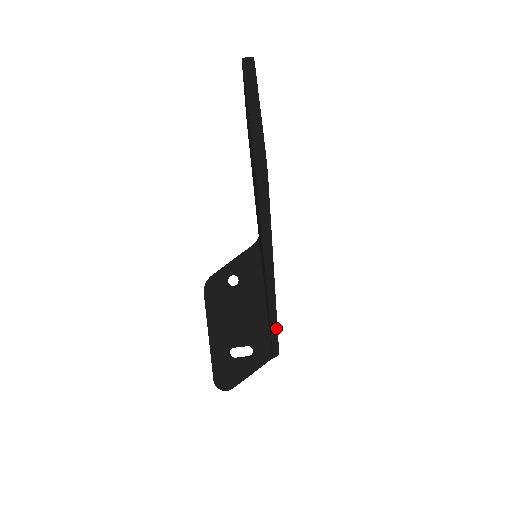
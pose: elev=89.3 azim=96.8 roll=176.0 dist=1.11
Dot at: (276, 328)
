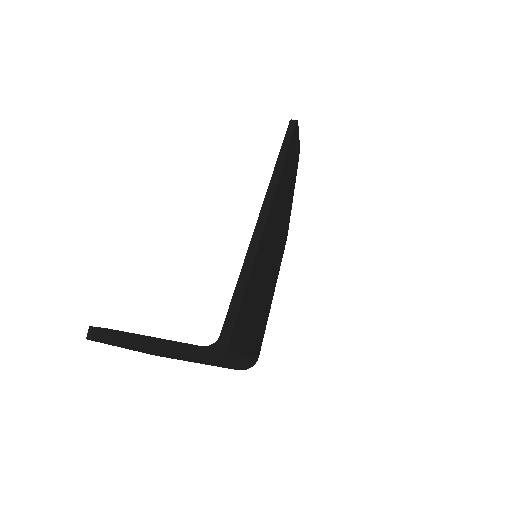
Dot at: (253, 257)
